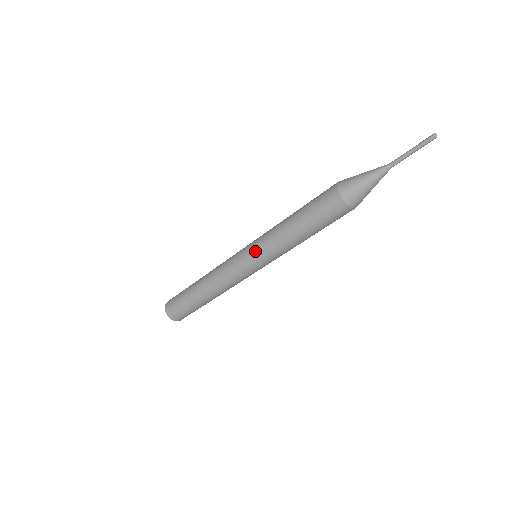
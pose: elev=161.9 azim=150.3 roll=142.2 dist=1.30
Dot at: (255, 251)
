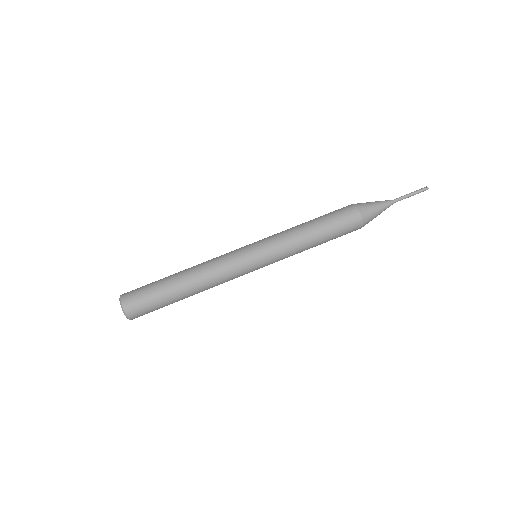
Dot at: (271, 261)
